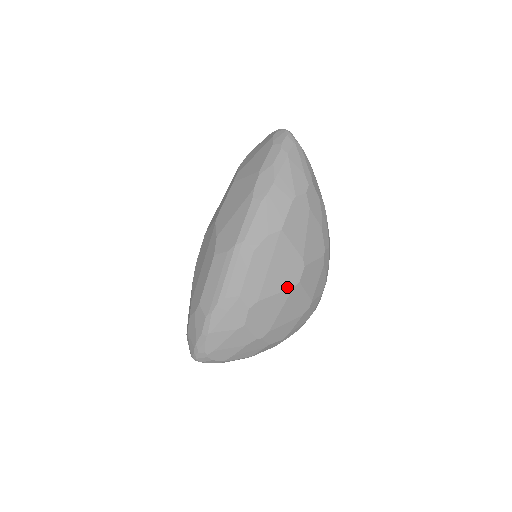
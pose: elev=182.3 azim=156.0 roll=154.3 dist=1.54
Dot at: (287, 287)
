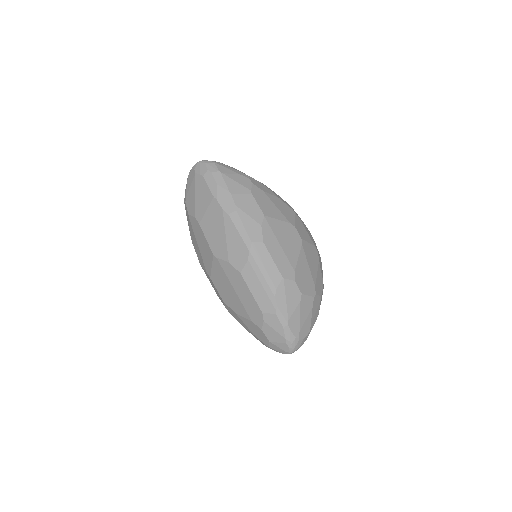
Dot at: (299, 248)
